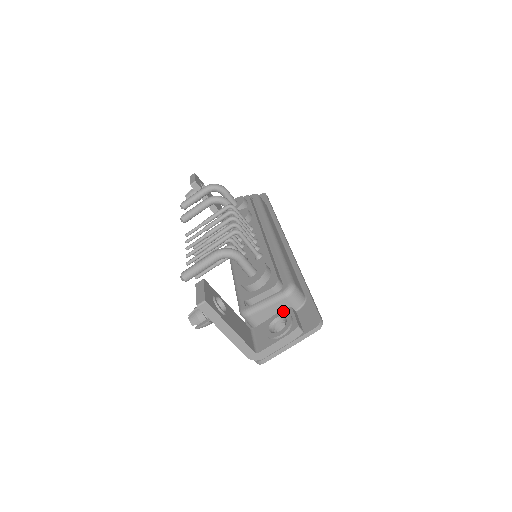
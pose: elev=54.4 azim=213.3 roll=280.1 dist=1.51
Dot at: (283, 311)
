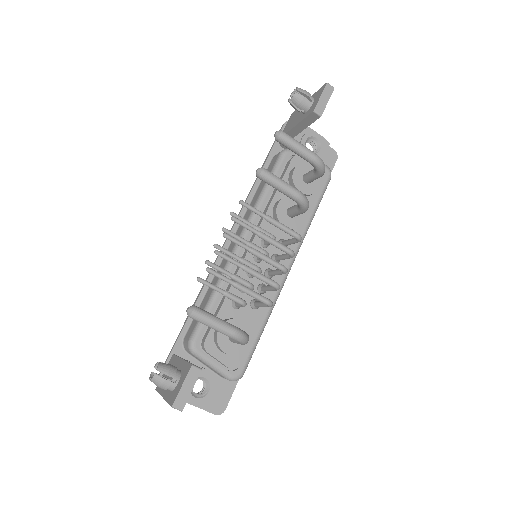
Dot at: (214, 376)
